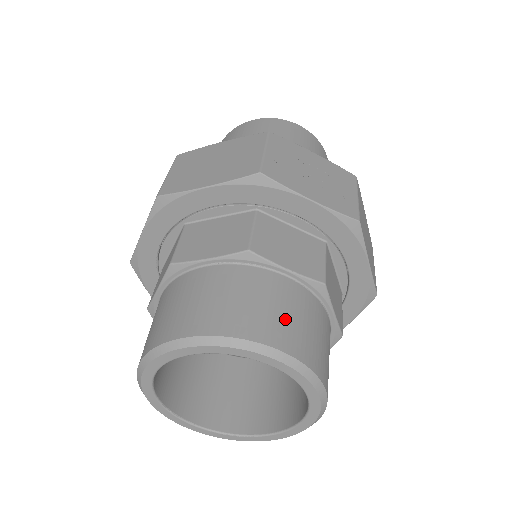
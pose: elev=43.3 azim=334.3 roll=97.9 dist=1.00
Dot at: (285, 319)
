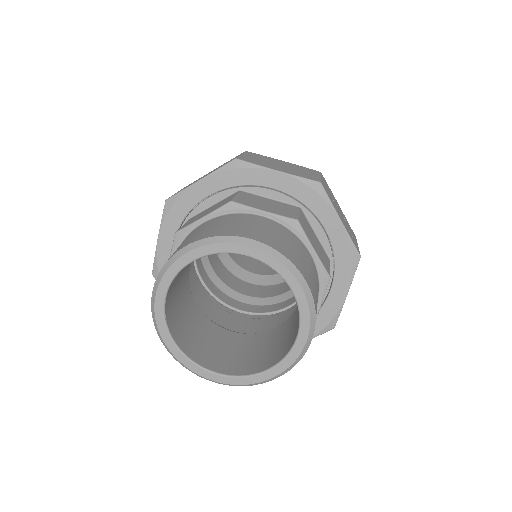
Dot at: (310, 273)
